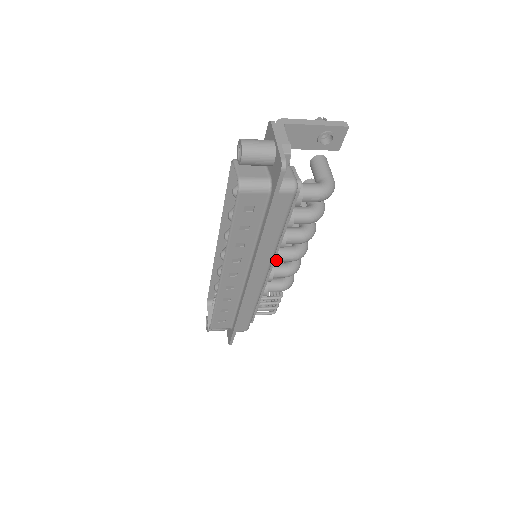
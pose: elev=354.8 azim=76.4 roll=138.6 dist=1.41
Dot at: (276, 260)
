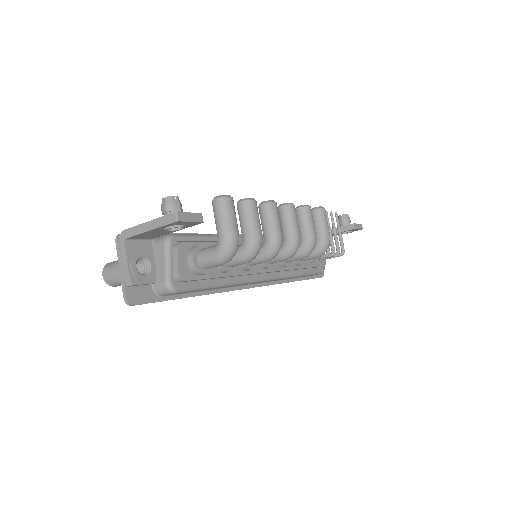
Dot at: (265, 268)
